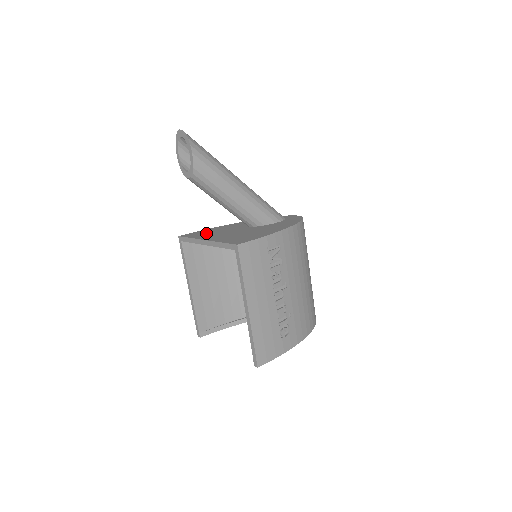
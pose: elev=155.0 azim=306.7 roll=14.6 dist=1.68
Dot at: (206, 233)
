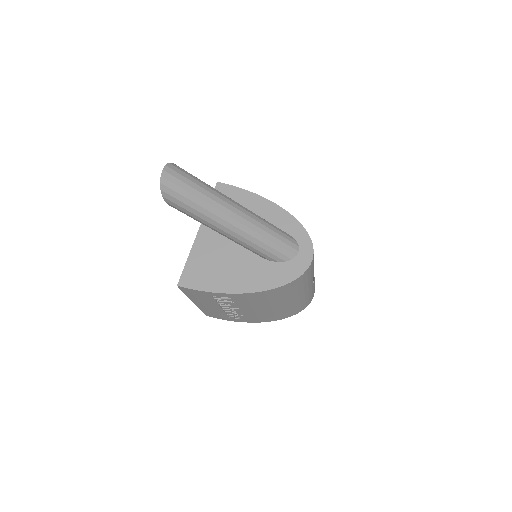
Dot at: occluded
